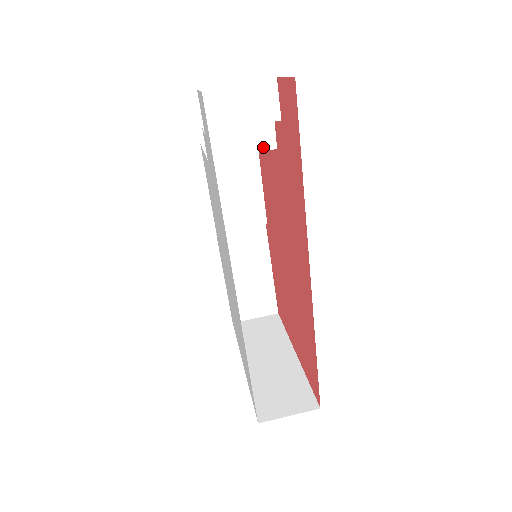
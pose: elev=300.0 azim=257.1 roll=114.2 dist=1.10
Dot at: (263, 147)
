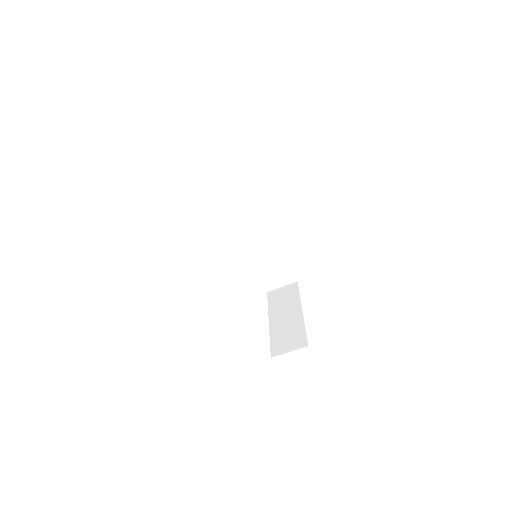
Dot at: (240, 195)
